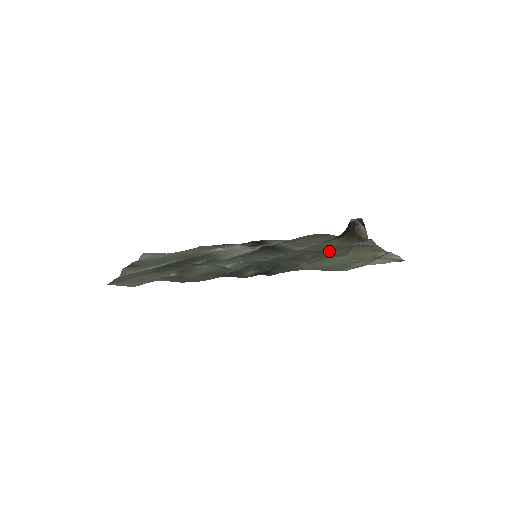
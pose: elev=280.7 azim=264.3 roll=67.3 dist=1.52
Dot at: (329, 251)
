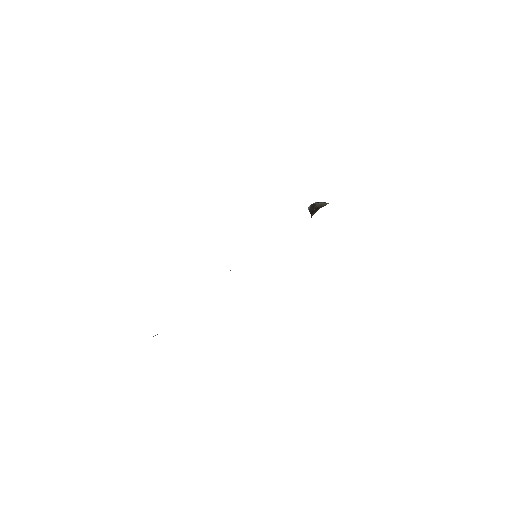
Dot at: occluded
